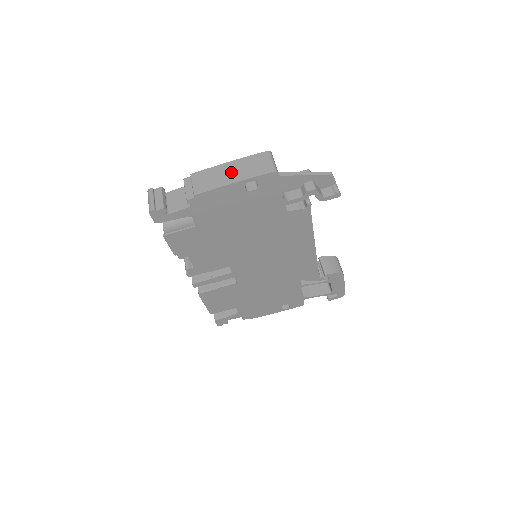
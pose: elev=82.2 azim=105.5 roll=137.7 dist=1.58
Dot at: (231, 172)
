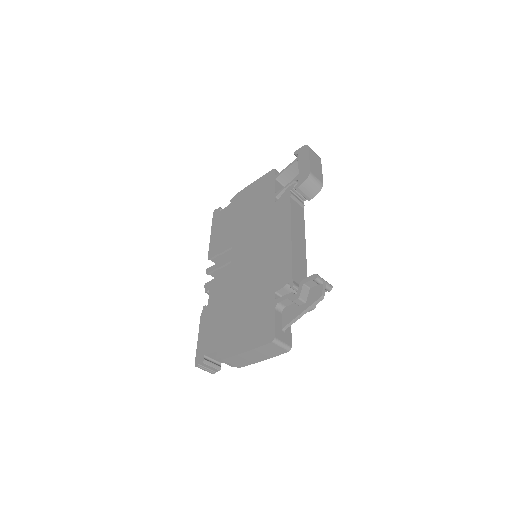
Dot at: (254, 357)
